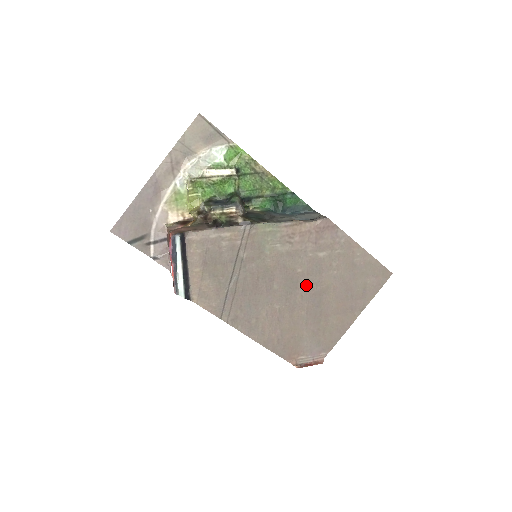
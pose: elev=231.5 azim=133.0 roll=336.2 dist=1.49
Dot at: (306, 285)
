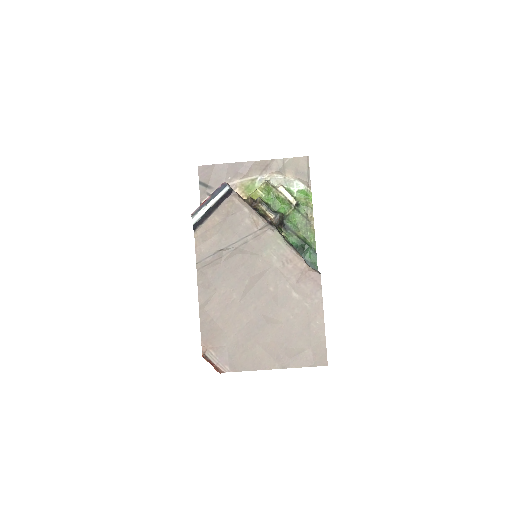
Dot at: (266, 304)
